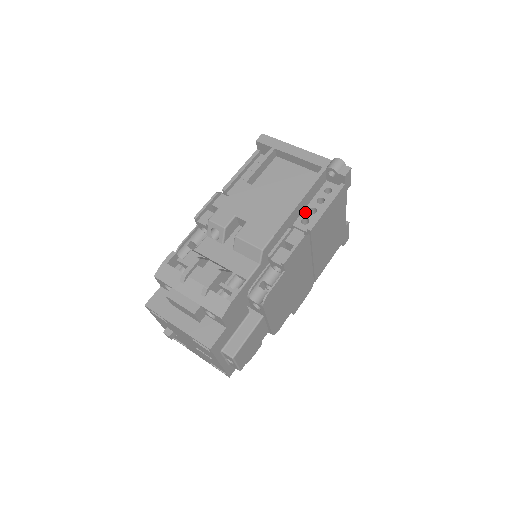
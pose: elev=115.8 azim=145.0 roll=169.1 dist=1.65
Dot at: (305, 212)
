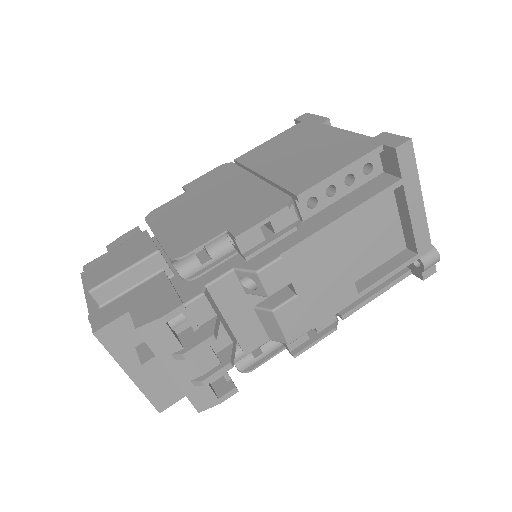
Dot at: occluded
